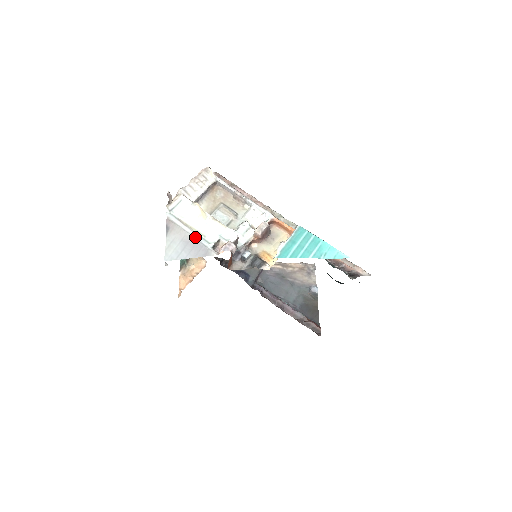
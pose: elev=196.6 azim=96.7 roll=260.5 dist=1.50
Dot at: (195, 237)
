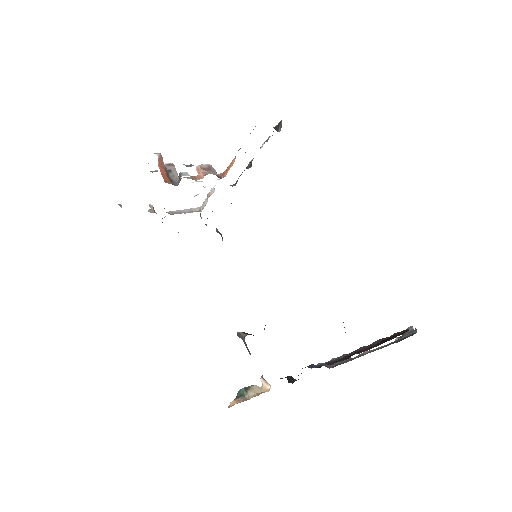
Dot at: occluded
